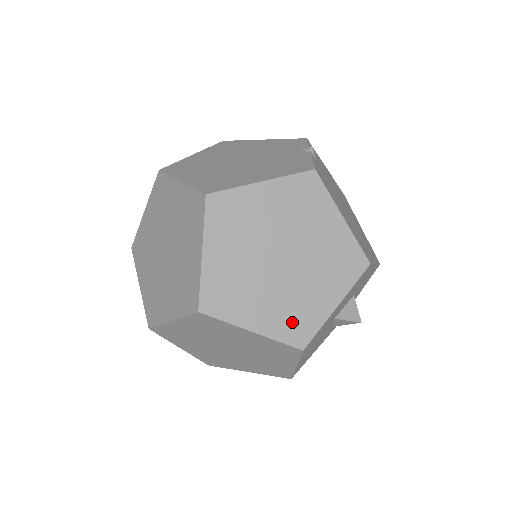
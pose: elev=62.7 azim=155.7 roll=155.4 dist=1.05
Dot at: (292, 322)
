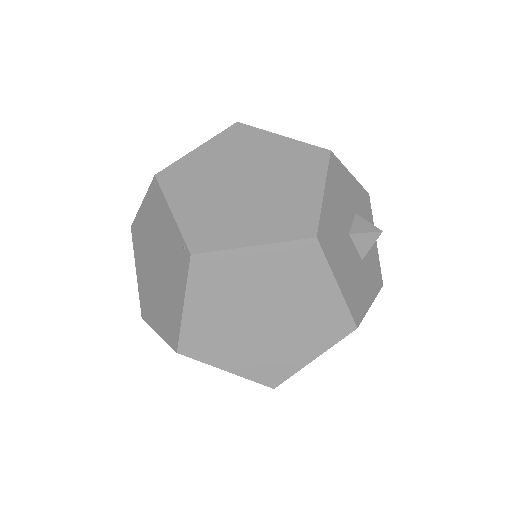
Dot at: (288, 221)
